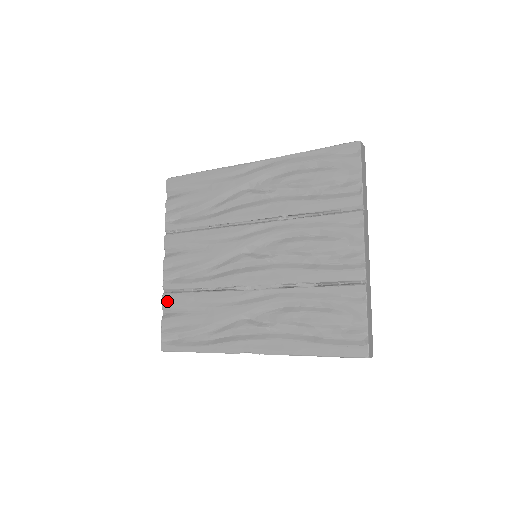
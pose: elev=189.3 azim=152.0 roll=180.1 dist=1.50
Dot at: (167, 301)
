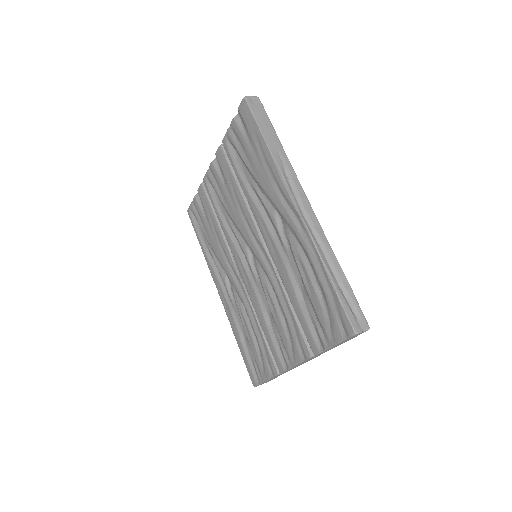
Dot at: (201, 192)
